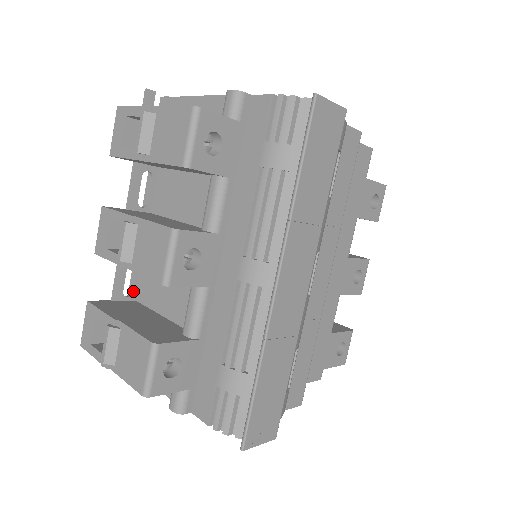
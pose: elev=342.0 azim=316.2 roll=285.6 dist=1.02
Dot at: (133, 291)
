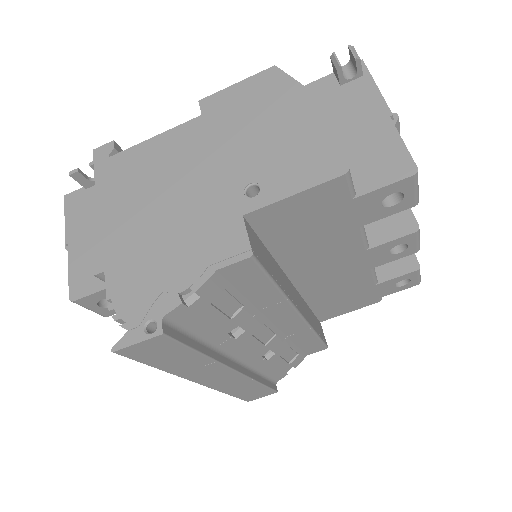
Dot at: occluded
